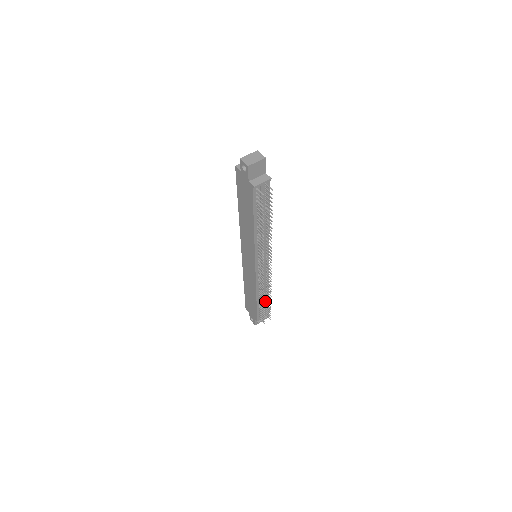
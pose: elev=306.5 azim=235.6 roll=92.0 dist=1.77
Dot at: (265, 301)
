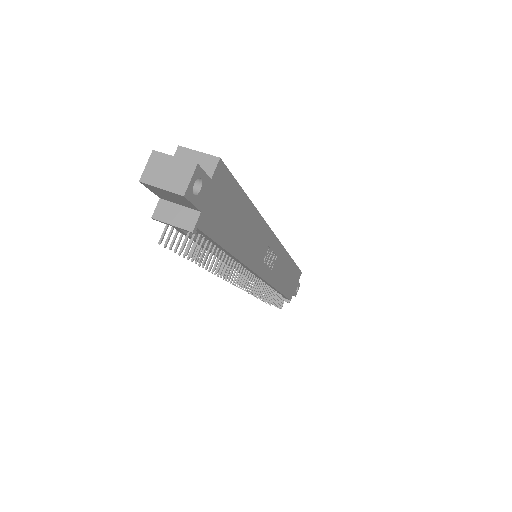
Dot at: (277, 292)
